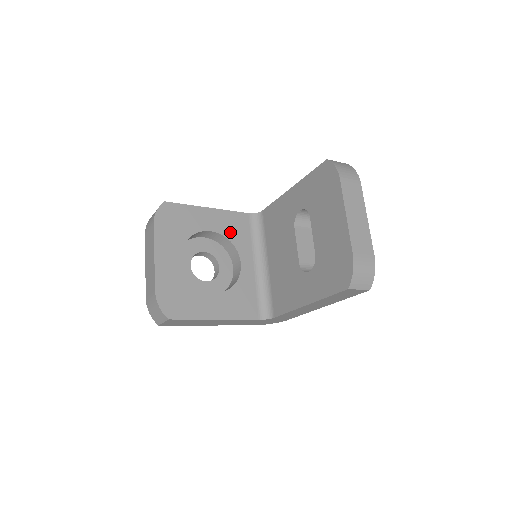
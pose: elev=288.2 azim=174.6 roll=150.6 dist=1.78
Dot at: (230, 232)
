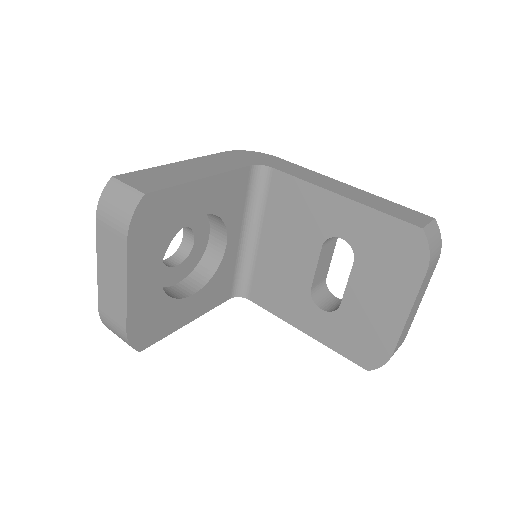
Dot at: (223, 205)
